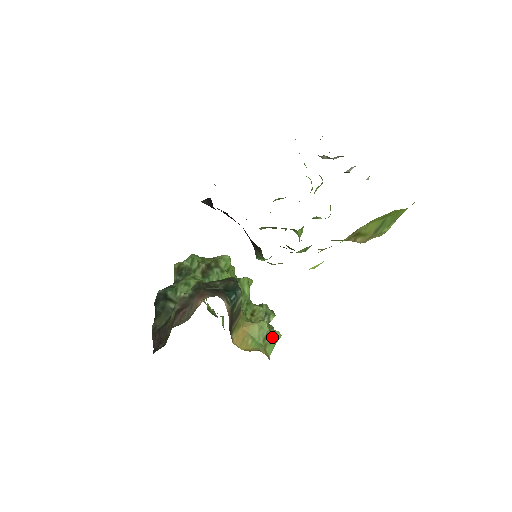
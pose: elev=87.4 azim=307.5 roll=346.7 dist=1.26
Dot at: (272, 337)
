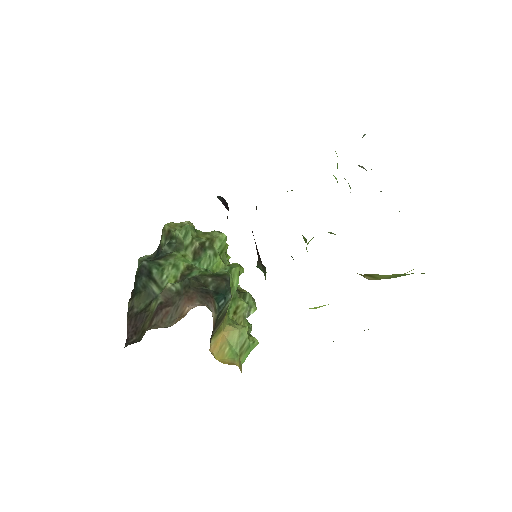
Dot at: (249, 344)
